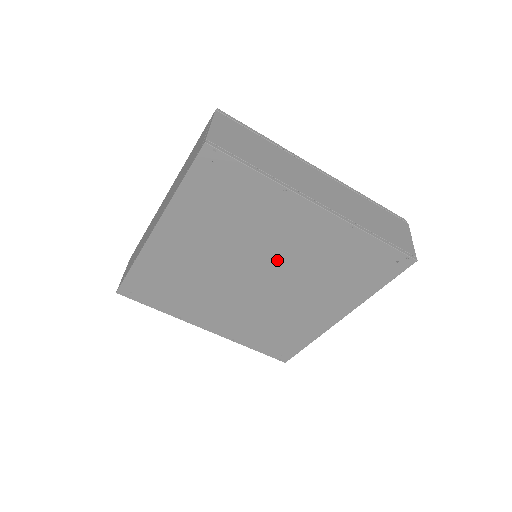
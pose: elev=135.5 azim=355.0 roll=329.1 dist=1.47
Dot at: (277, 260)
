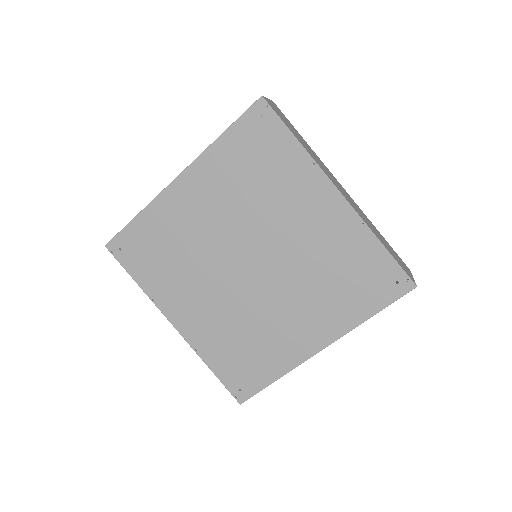
Dot at: (280, 247)
